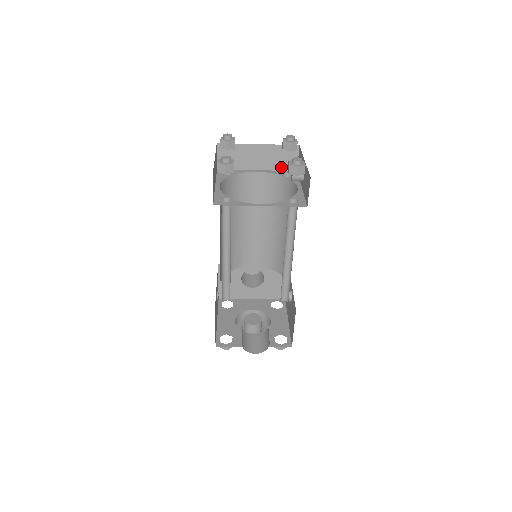
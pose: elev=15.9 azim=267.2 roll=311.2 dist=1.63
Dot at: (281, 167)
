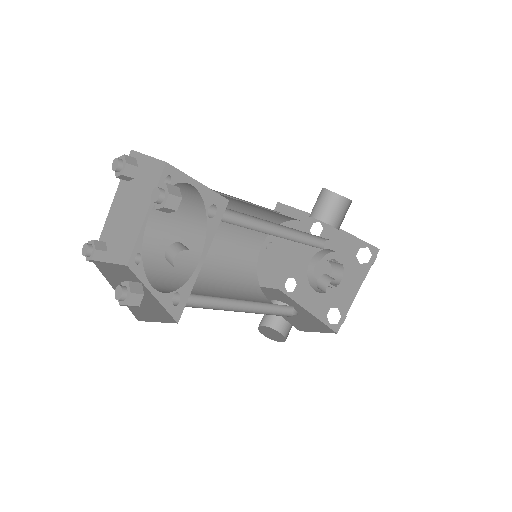
Dot at: occluded
